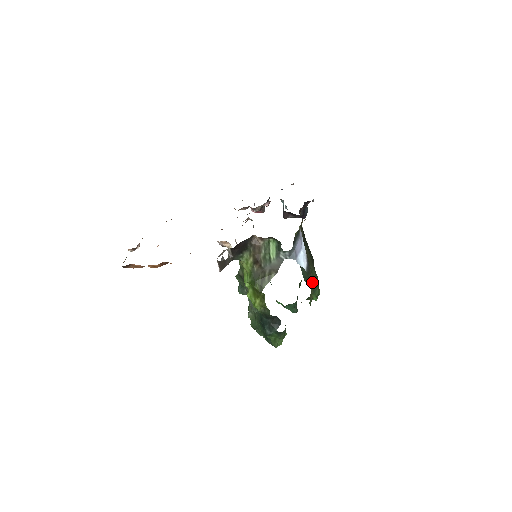
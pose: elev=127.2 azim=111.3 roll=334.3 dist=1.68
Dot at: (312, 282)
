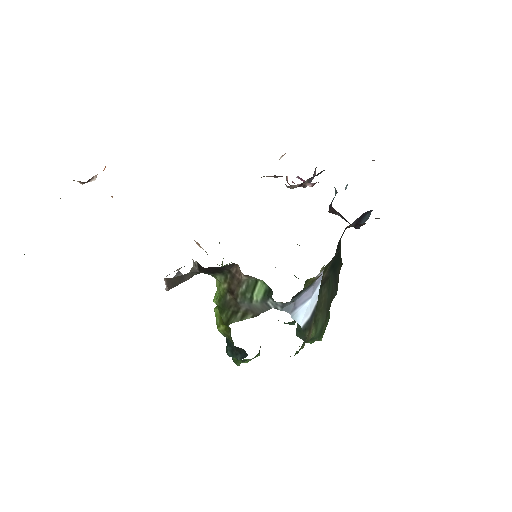
Dot at: (308, 338)
